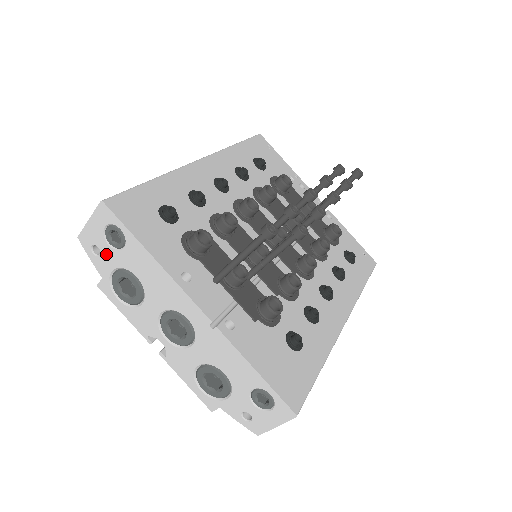
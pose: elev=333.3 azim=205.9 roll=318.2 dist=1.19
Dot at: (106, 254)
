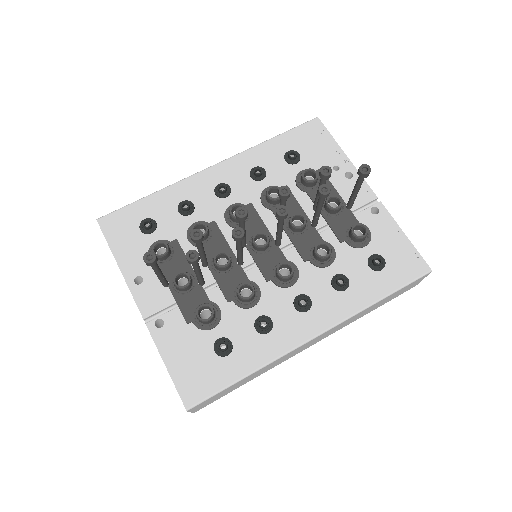
Dot at: occluded
